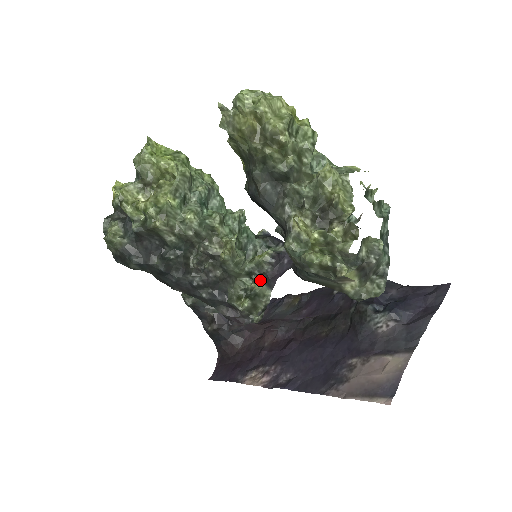
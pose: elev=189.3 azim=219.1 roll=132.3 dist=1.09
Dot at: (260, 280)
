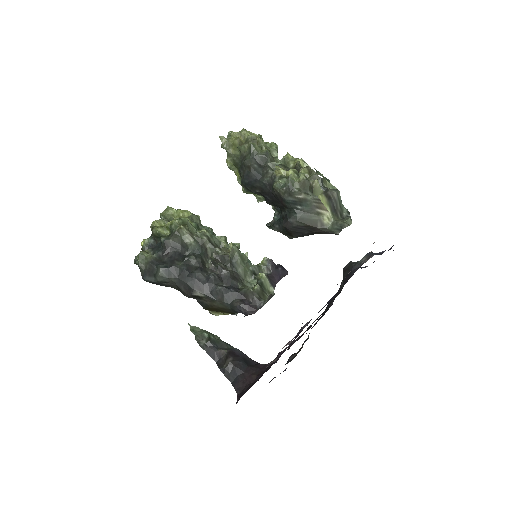
Dot at: (263, 274)
